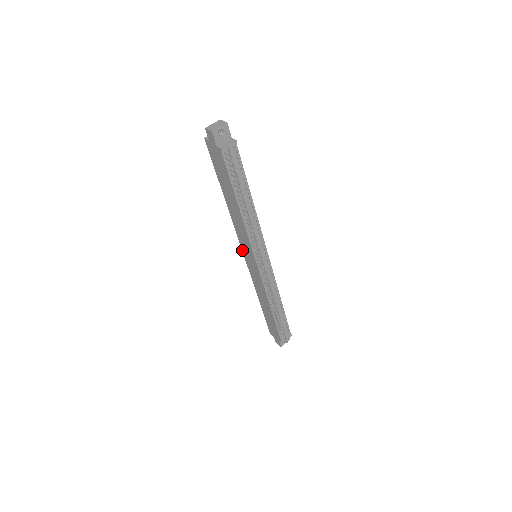
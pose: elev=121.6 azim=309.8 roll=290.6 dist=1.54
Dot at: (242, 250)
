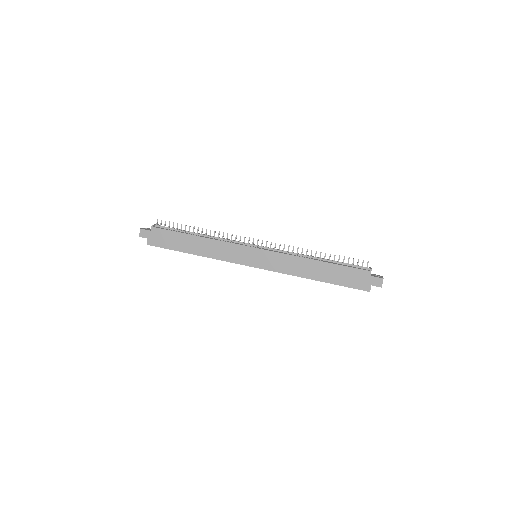
Dot at: occluded
